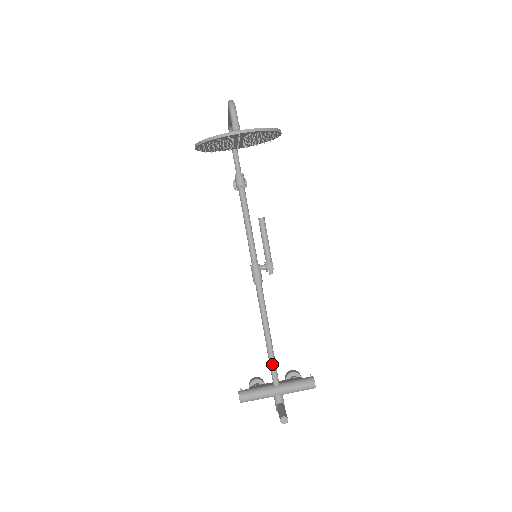
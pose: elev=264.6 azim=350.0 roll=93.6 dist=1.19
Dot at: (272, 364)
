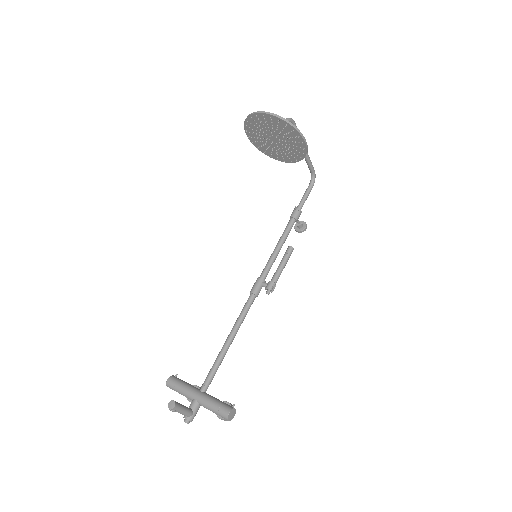
Dot at: (212, 368)
